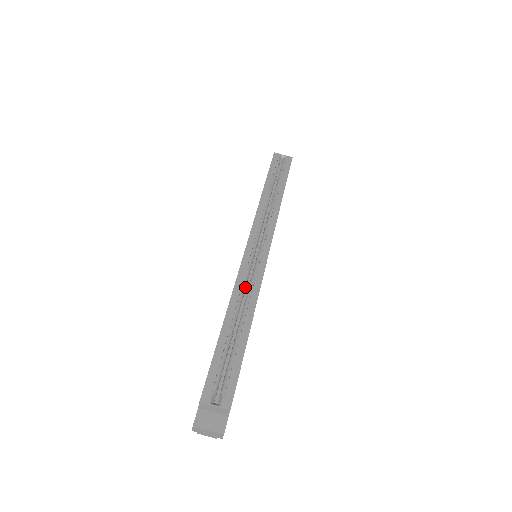
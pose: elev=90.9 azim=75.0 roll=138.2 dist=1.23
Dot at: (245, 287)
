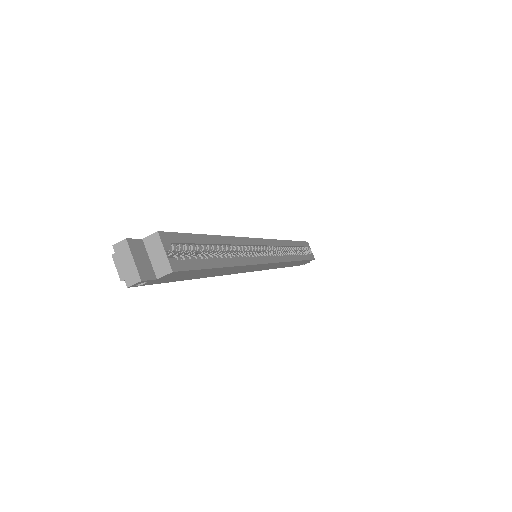
Dot at: (243, 250)
